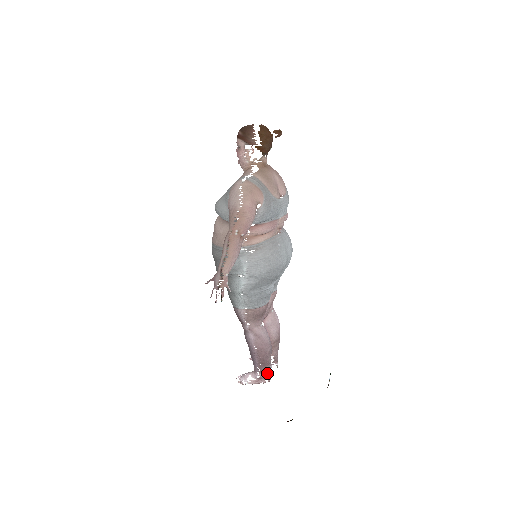
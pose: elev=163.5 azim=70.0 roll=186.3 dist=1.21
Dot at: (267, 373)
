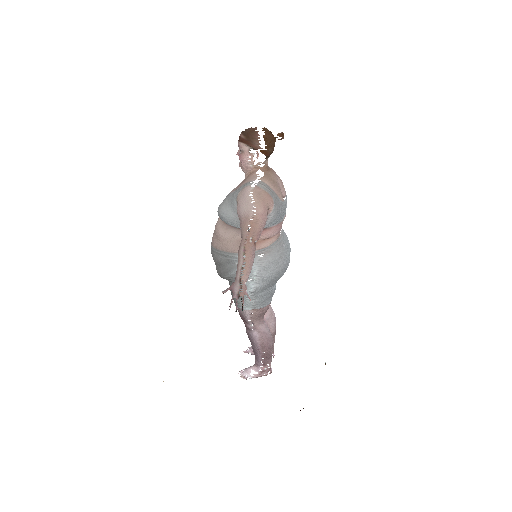
Dot at: (269, 366)
